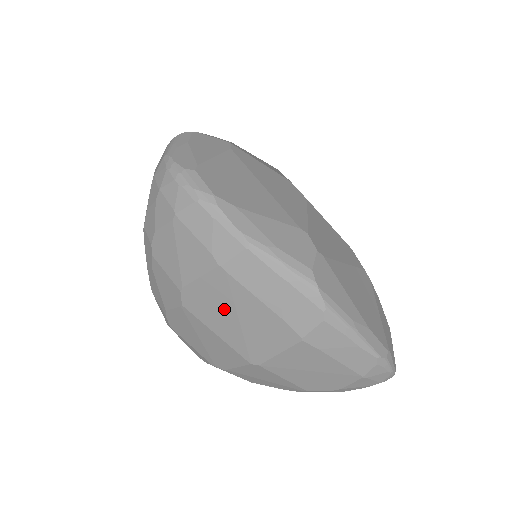
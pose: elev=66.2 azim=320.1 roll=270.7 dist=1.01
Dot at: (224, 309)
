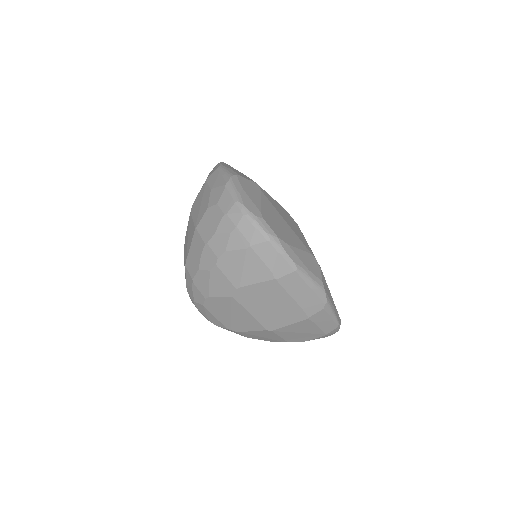
Dot at: (265, 301)
